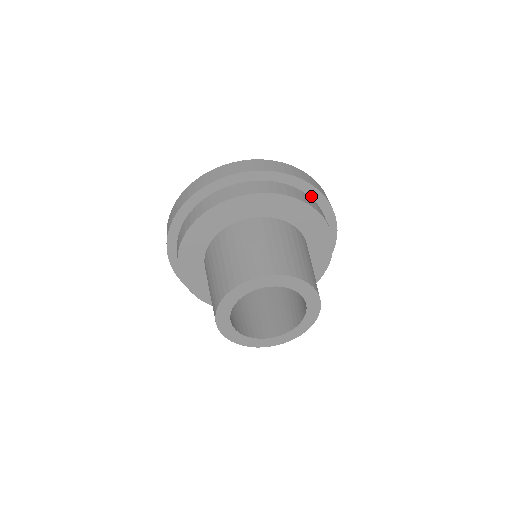
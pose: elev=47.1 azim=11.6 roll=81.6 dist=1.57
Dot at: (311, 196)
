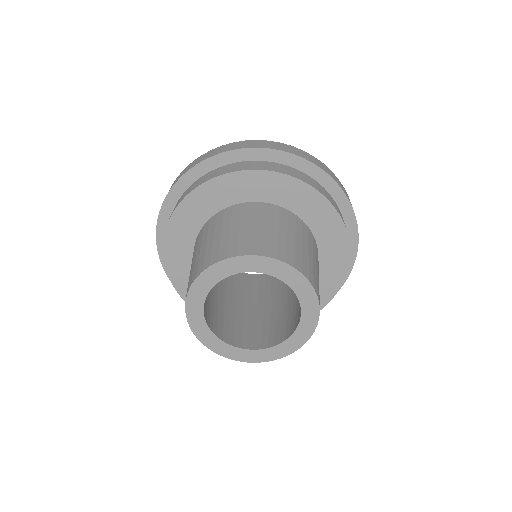
Dot at: (235, 161)
